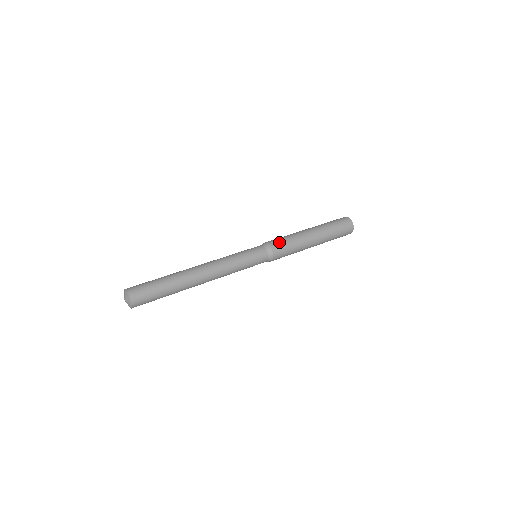
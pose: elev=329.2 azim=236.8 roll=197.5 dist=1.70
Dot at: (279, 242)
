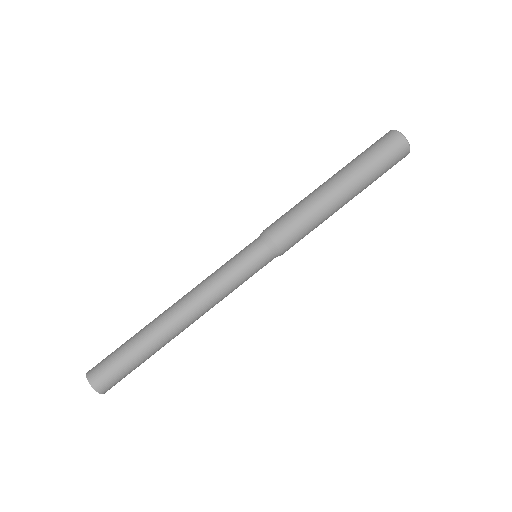
Dot at: (283, 225)
